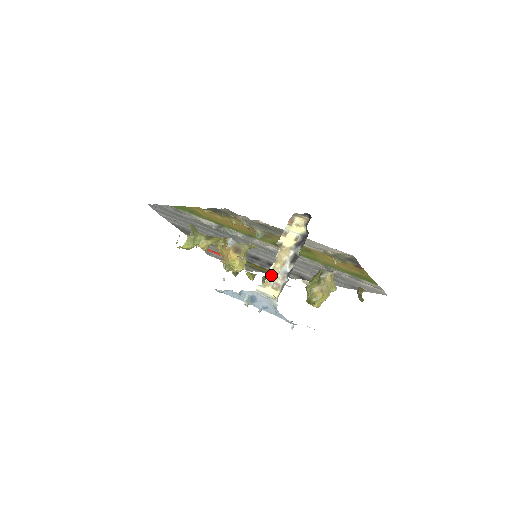
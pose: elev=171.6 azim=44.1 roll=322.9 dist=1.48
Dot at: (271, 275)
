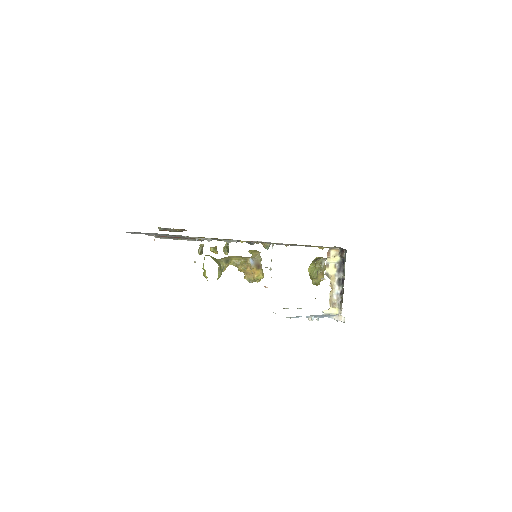
Dot at: (330, 300)
